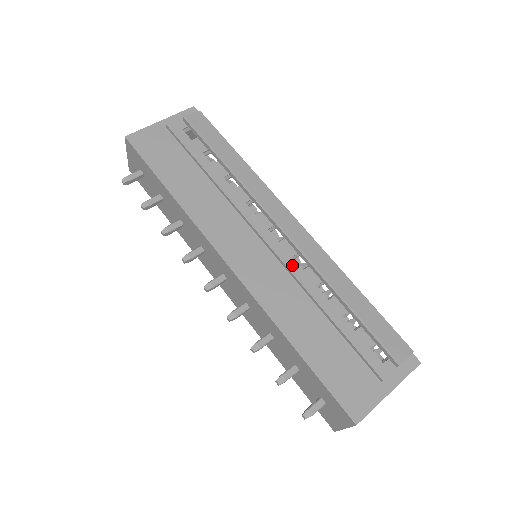
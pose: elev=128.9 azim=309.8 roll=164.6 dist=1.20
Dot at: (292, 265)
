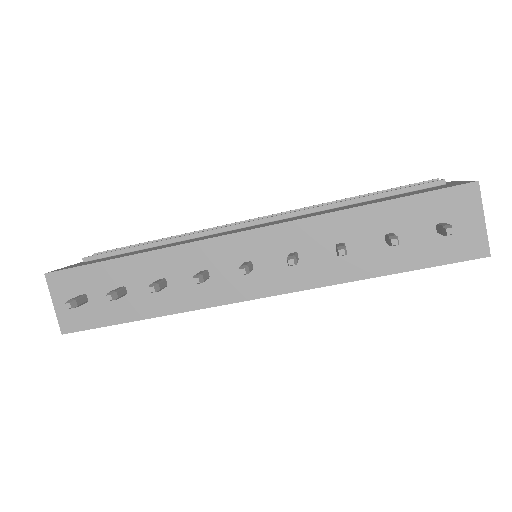
Dot at: occluded
